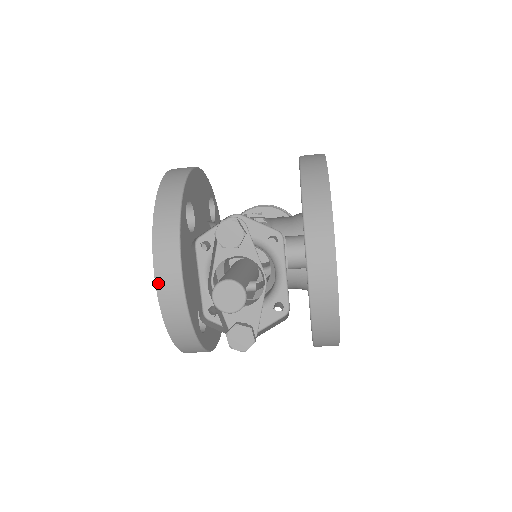
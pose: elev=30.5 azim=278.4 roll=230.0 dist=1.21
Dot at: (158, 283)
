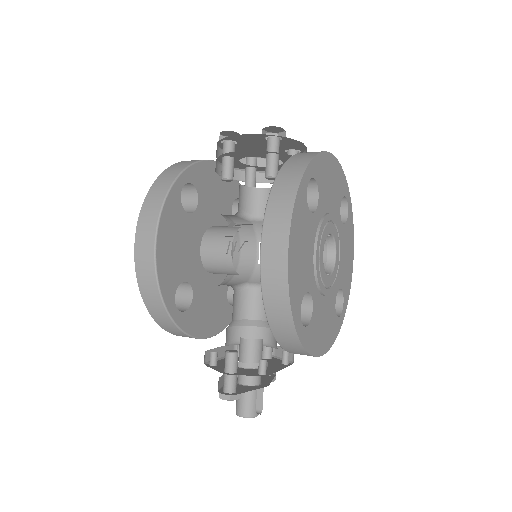
Dot at: occluded
